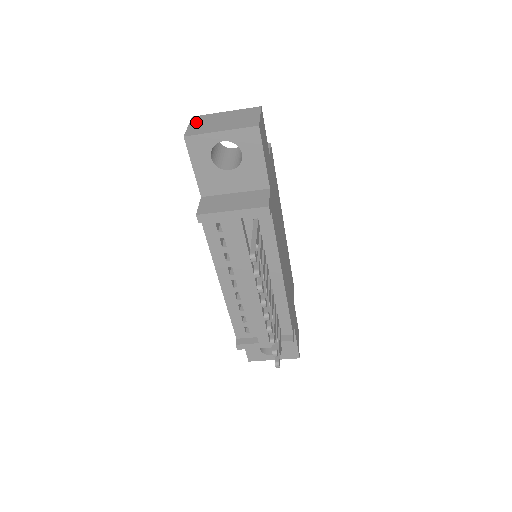
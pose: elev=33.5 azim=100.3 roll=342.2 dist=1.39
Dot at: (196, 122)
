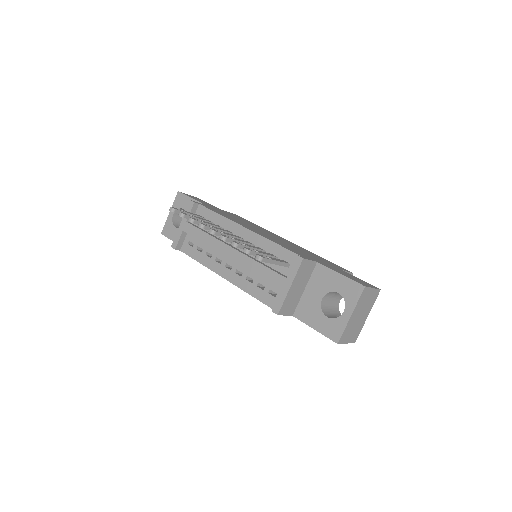
Dot at: occluded
